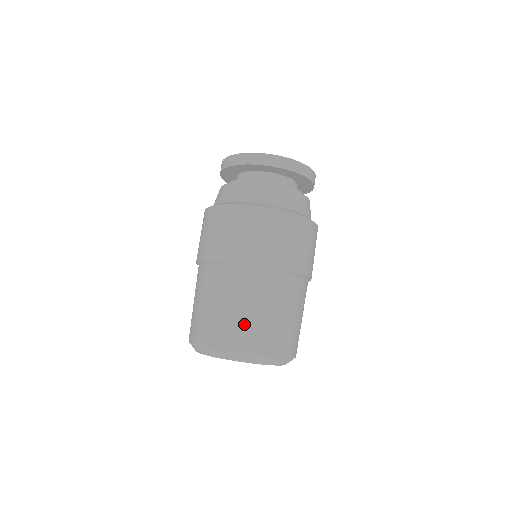
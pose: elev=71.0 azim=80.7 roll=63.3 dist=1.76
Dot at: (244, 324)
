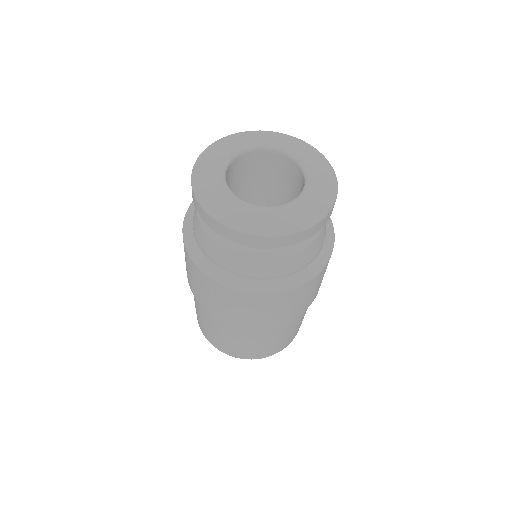
Dot at: (244, 349)
